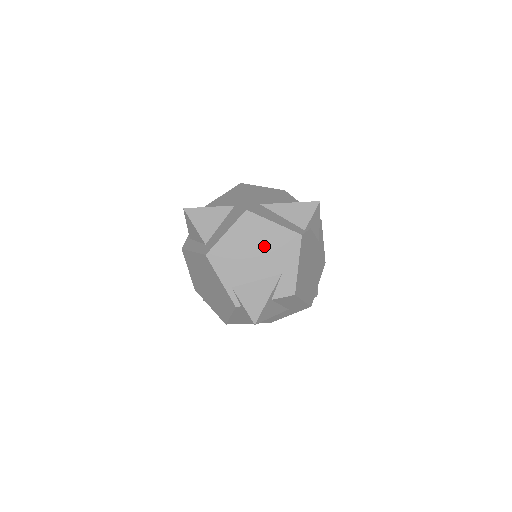
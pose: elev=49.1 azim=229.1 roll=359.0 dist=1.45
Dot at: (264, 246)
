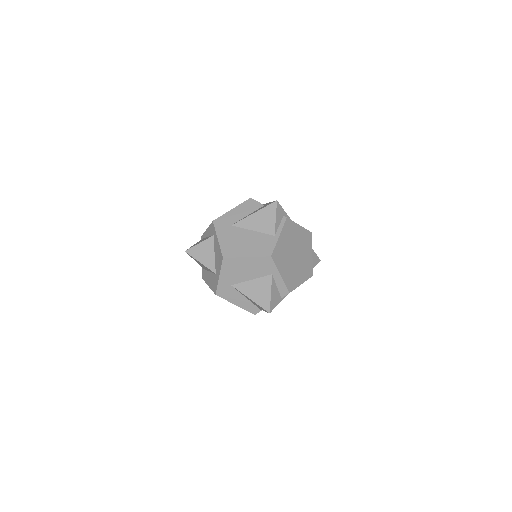
Dot at: occluded
